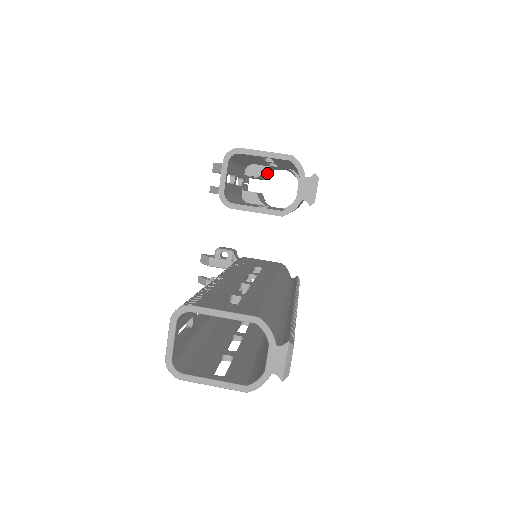
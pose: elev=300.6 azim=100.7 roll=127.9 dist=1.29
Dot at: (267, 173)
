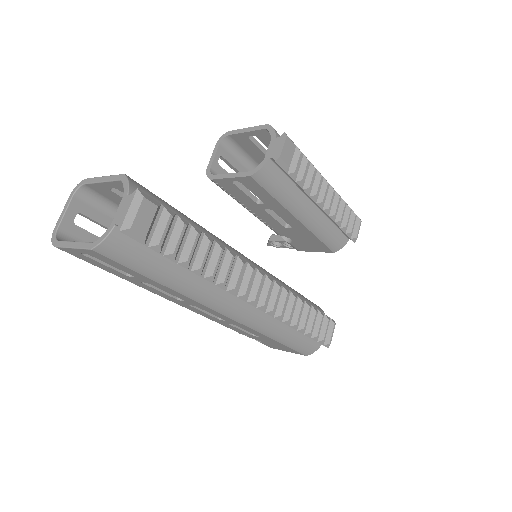
Dot at: occluded
